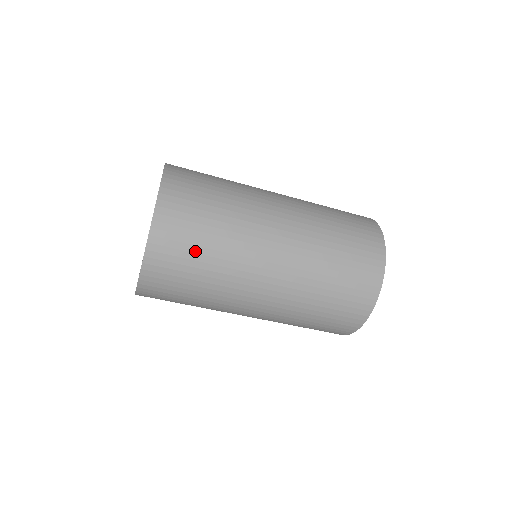
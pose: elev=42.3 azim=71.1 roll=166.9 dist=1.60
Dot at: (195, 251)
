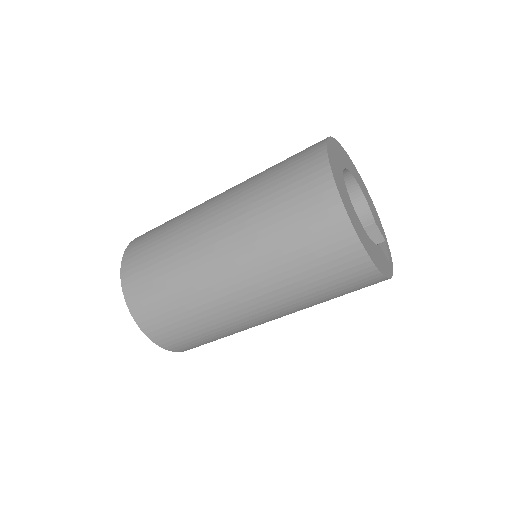
Dot at: (165, 303)
